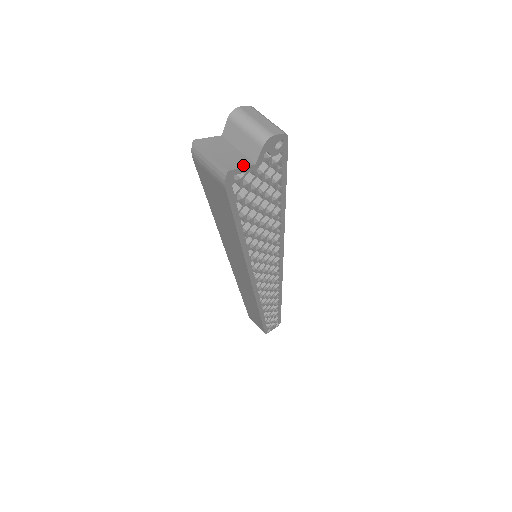
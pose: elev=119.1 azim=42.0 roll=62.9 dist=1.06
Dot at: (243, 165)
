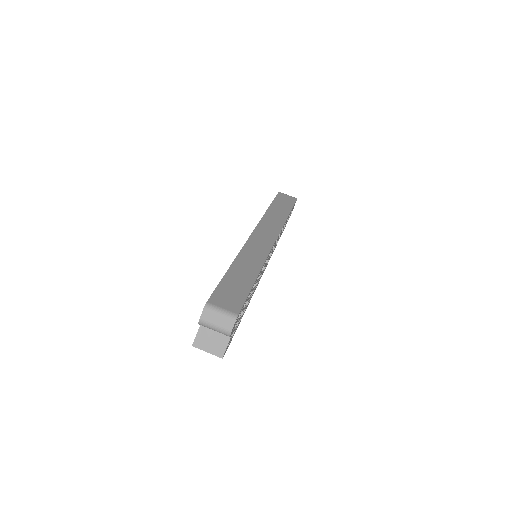
Dot at: (226, 344)
